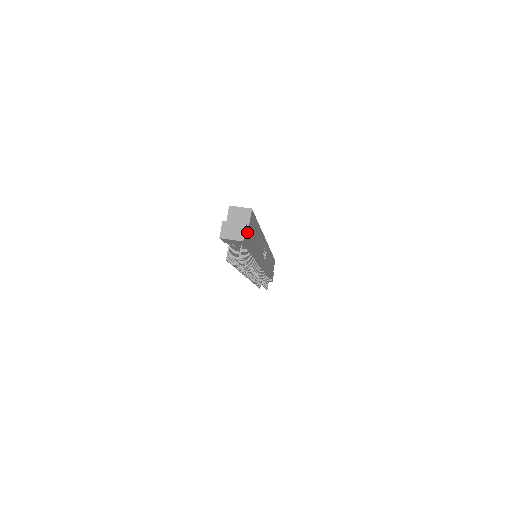
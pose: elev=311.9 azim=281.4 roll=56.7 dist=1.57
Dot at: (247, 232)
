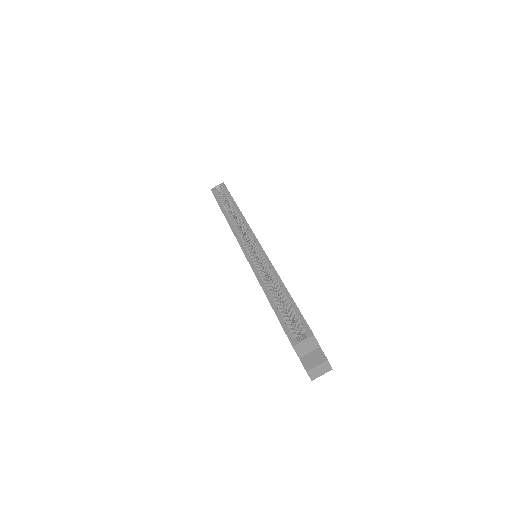
Dot at: (322, 351)
